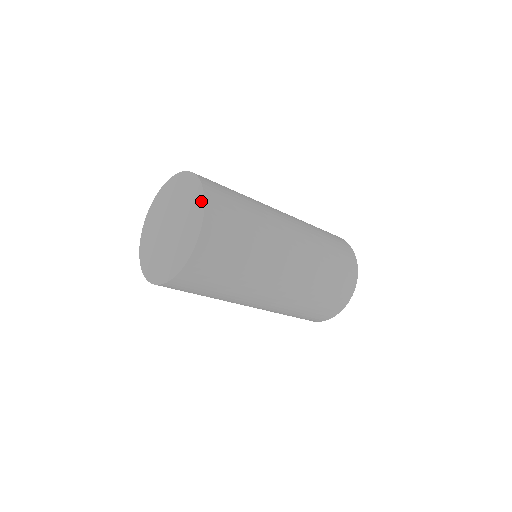
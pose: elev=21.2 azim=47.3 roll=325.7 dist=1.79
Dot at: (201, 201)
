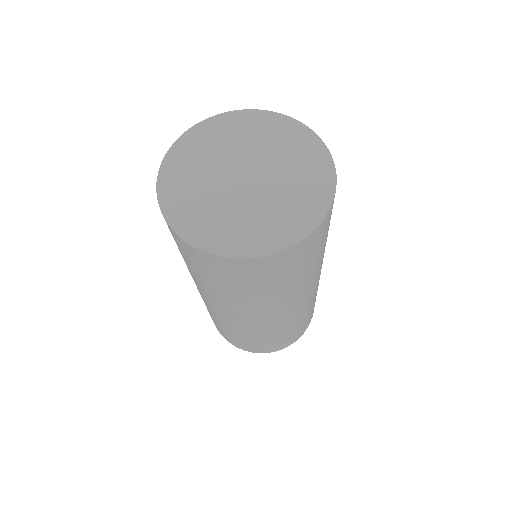
Dot at: (307, 227)
